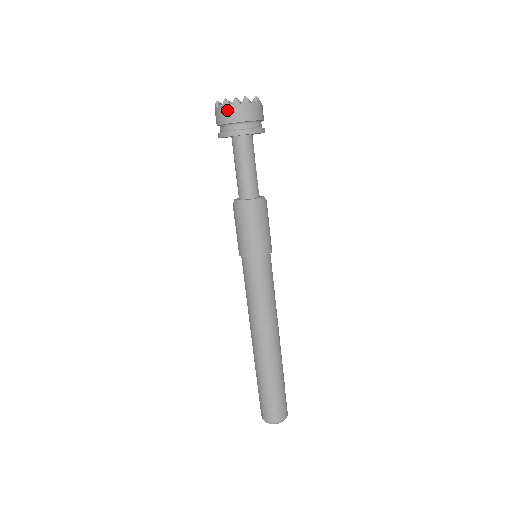
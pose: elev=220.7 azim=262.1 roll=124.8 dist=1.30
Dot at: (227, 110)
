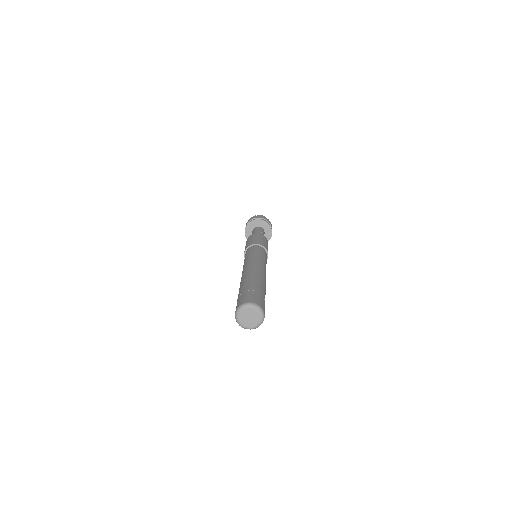
Dot at: occluded
